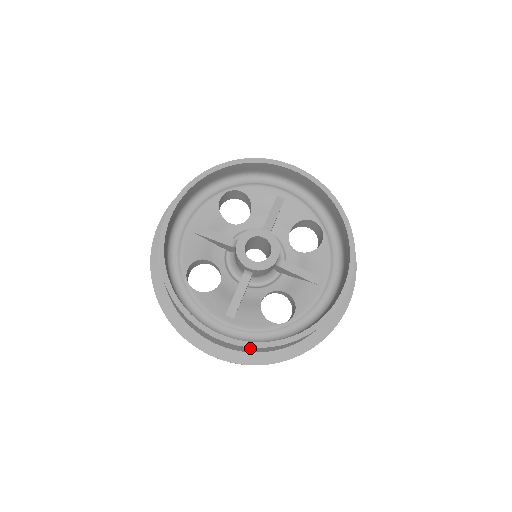
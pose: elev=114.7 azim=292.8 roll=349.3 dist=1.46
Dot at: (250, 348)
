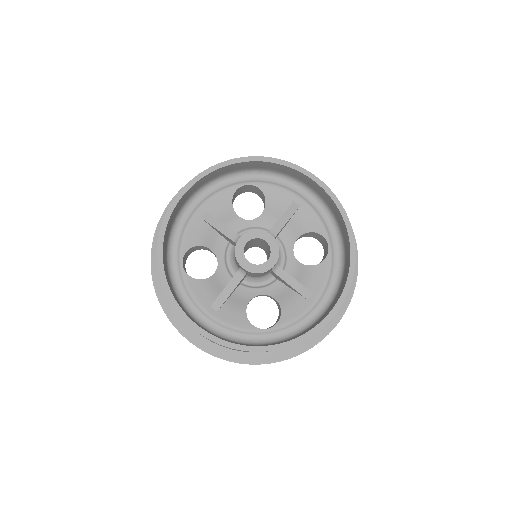
Dot at: occluded
